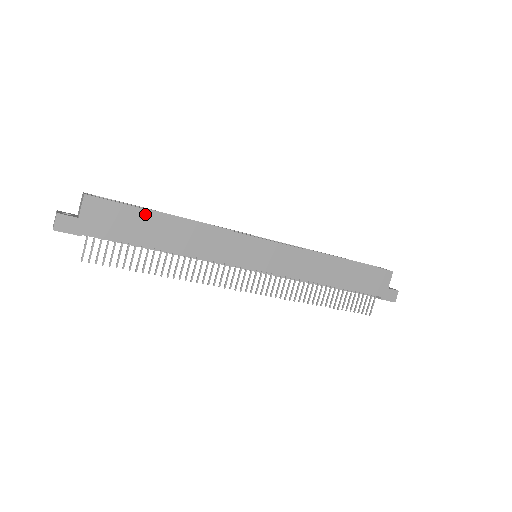
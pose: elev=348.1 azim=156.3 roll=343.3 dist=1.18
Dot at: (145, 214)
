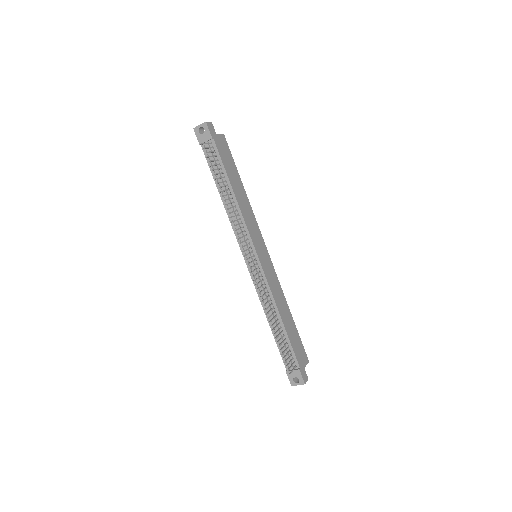
Dot at: (236, 170)
